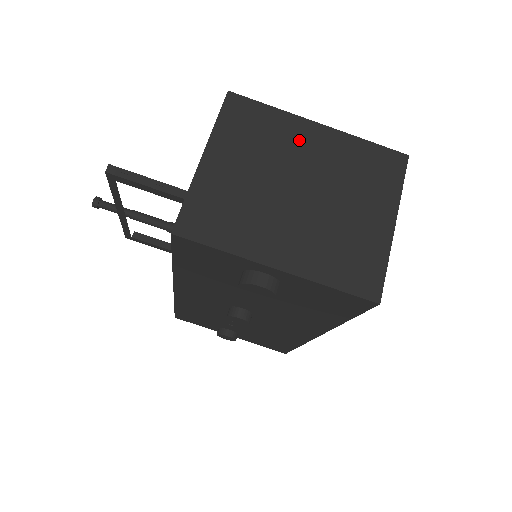
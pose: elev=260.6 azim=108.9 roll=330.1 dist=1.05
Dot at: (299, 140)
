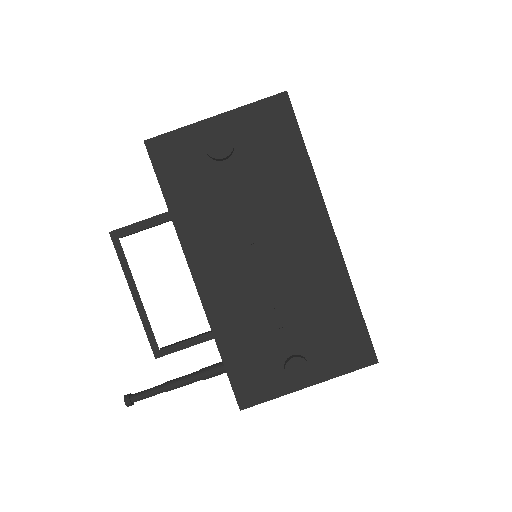
Dot at: occluded
